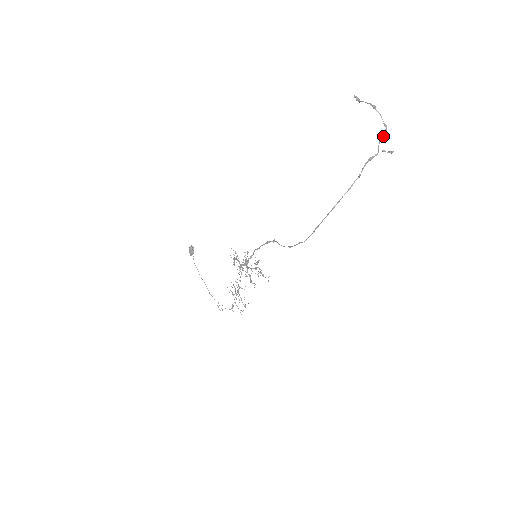
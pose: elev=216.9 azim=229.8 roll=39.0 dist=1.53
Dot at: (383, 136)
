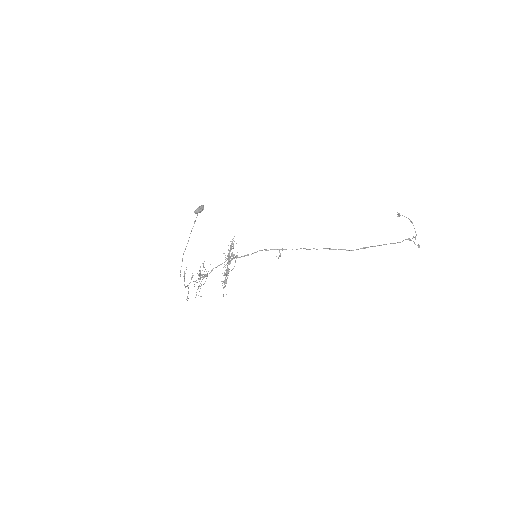
Dot at: (415, 237)
